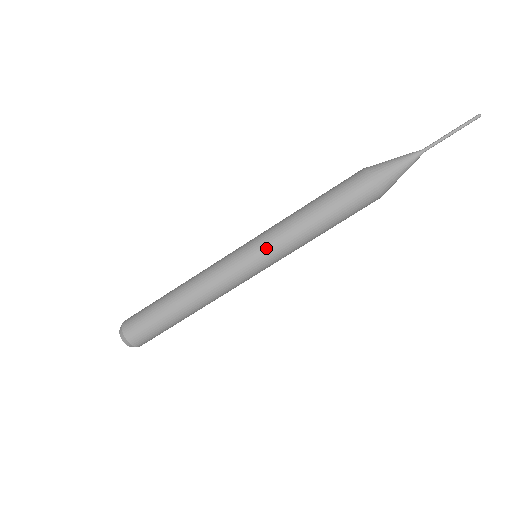
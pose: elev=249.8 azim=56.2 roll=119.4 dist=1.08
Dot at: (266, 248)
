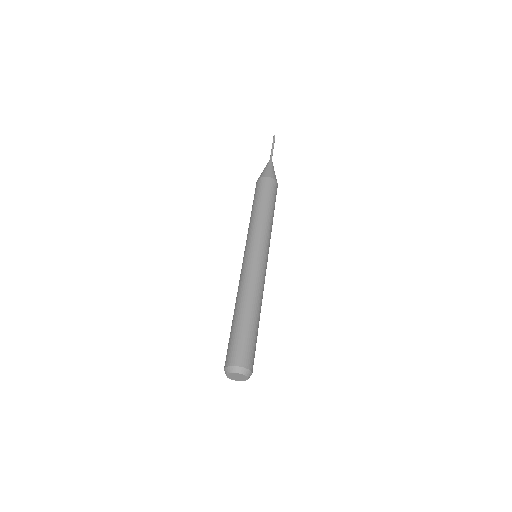
Dot at: (253, 239)
